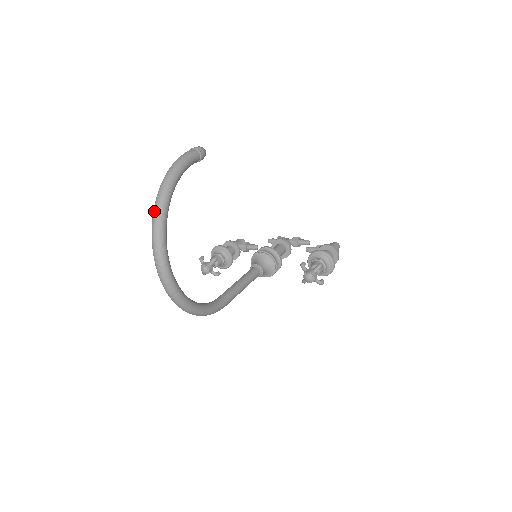
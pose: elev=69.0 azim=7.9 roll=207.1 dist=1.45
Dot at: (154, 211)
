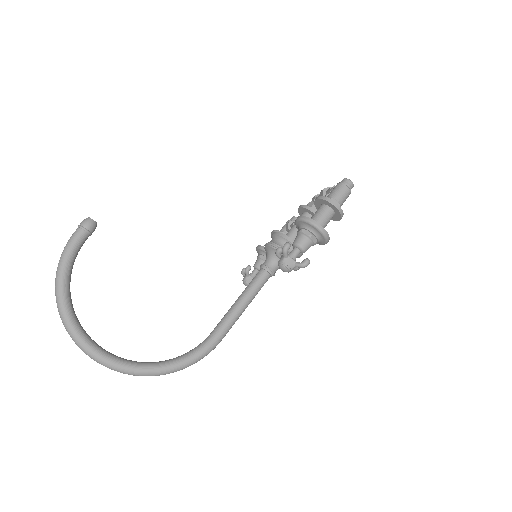
Dot at: (60, 314)
